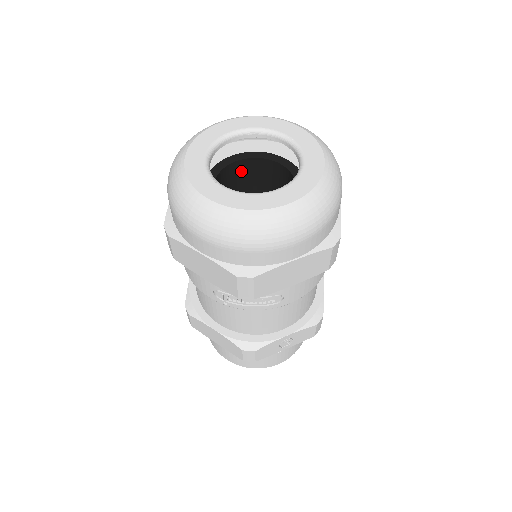
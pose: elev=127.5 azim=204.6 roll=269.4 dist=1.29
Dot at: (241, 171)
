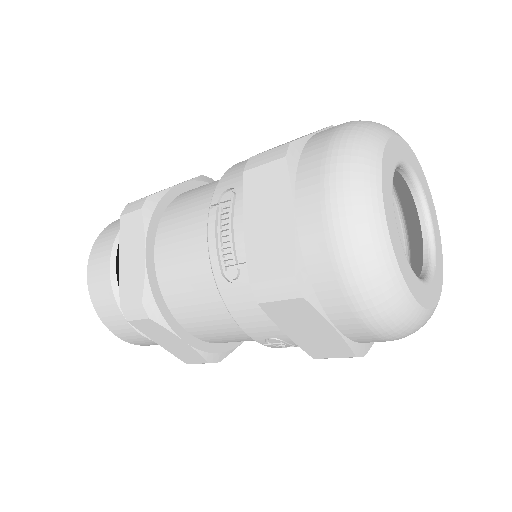
Dot at: occluded
